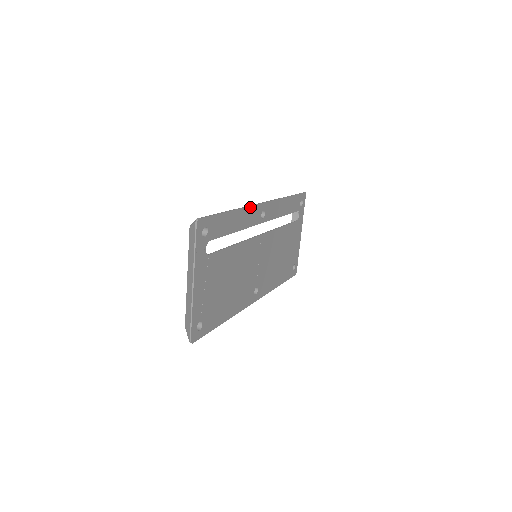
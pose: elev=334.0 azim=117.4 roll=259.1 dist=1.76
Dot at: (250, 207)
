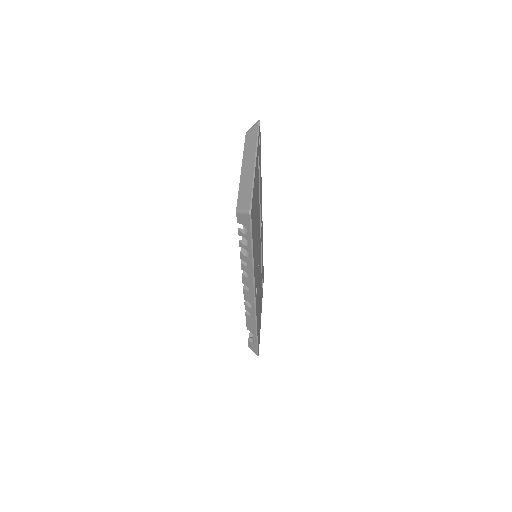
Dot at: occluded
